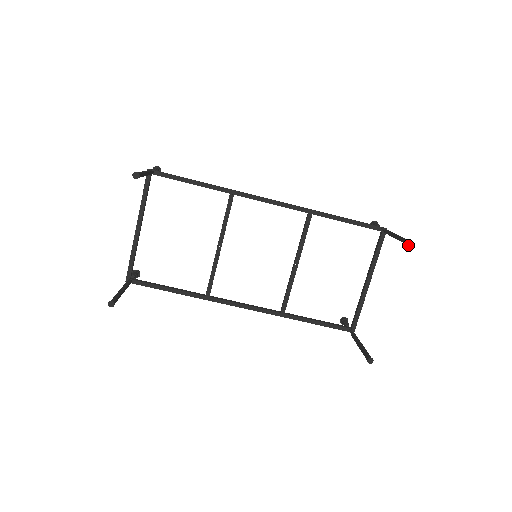
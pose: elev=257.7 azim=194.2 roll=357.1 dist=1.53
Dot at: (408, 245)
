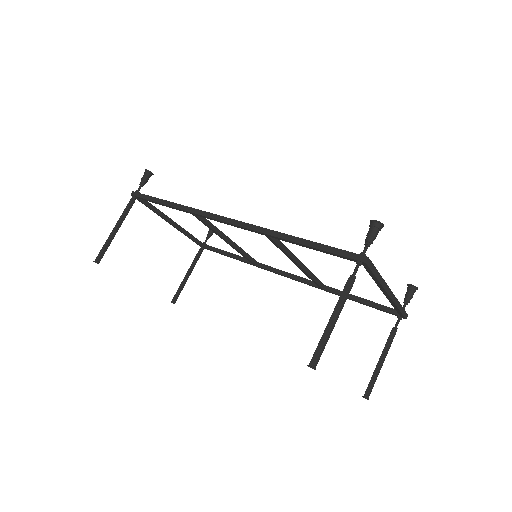
Dot at: occluded
